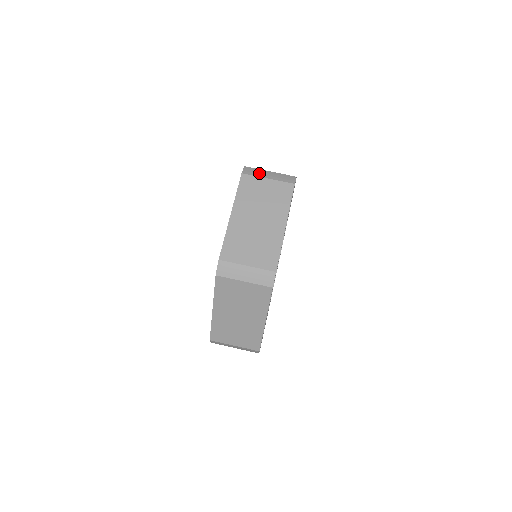
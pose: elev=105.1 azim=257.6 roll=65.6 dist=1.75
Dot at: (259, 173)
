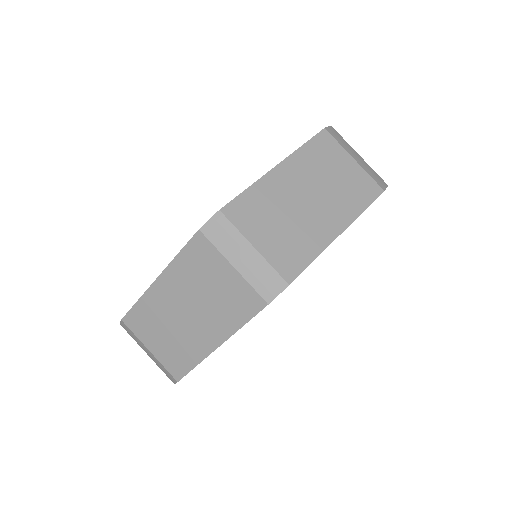
Dot at: (229, 244)
